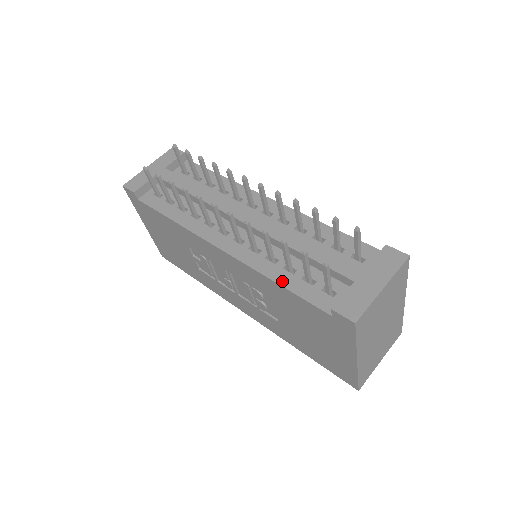
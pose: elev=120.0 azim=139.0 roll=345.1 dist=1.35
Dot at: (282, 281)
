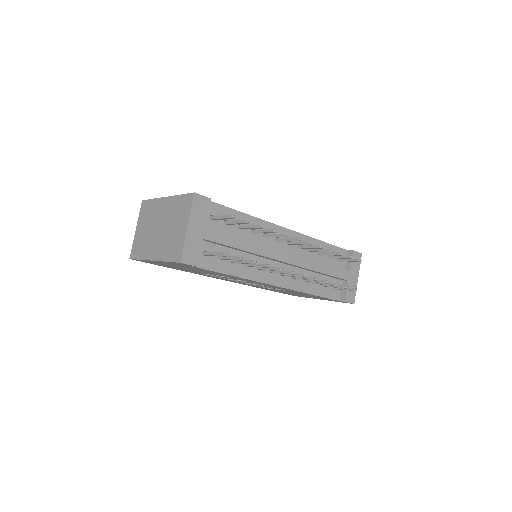
Dot at: (316, 293)
